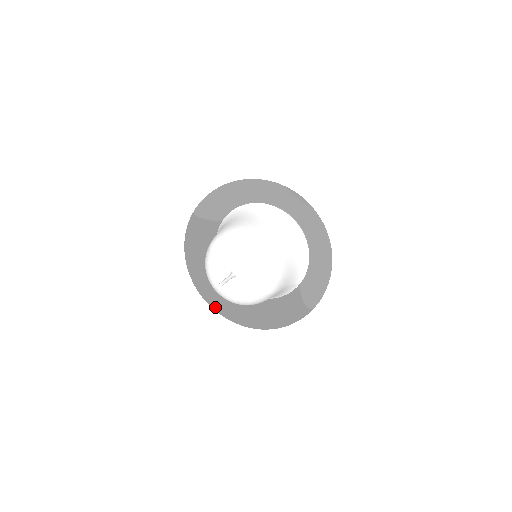
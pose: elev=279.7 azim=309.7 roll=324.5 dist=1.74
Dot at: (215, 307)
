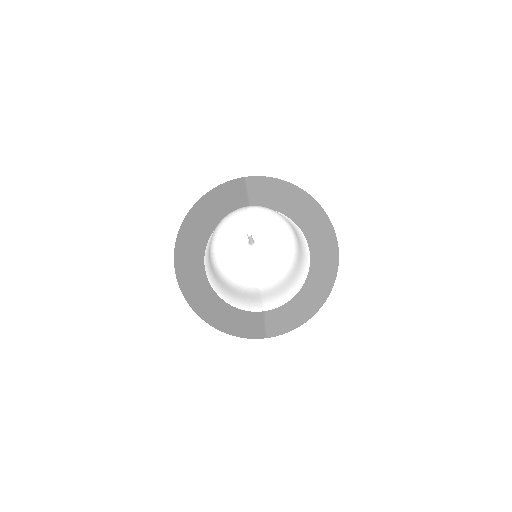
Dot at: (179, 262)
